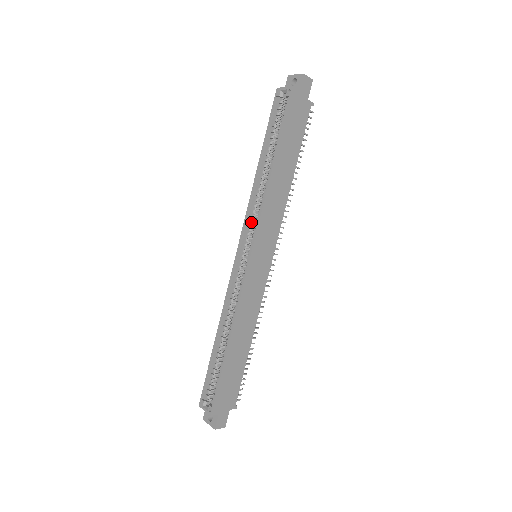
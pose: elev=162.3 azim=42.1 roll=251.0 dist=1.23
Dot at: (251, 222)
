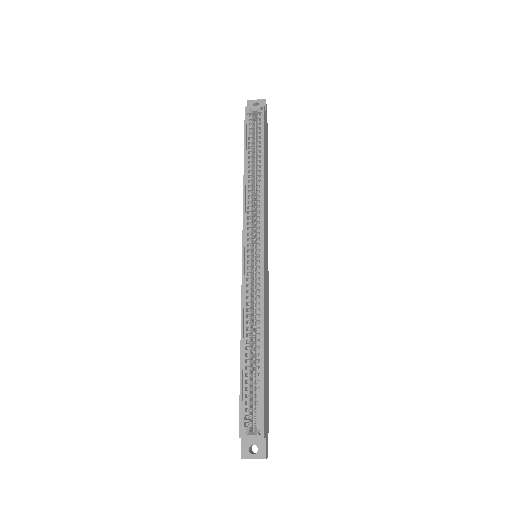
Dot at: (251, 220)
